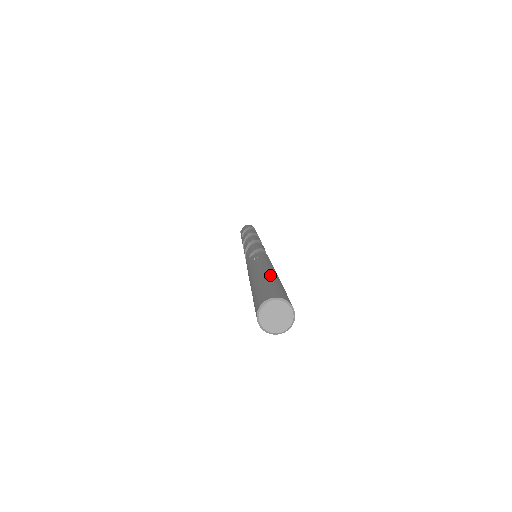
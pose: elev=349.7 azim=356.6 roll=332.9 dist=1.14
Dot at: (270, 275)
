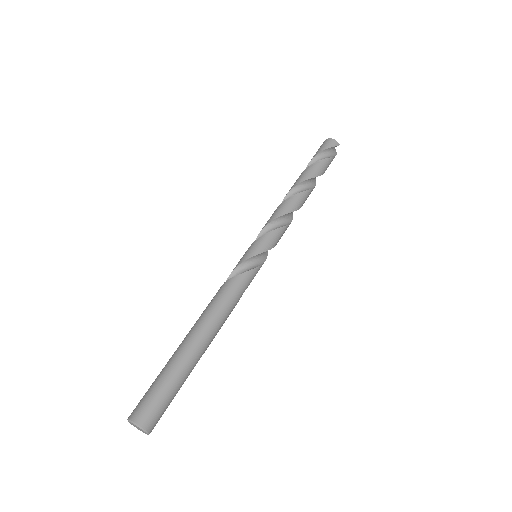
Dot at: (173, 361)
